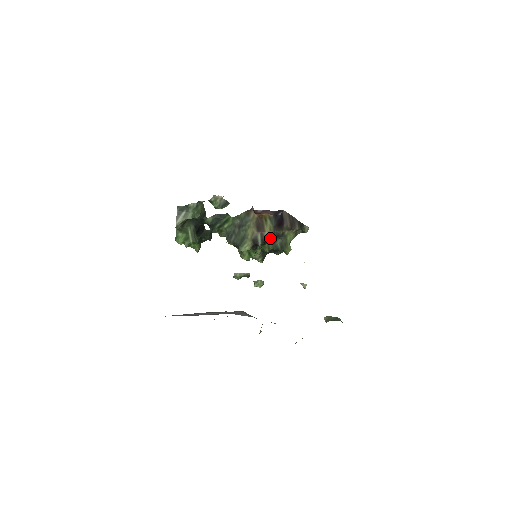
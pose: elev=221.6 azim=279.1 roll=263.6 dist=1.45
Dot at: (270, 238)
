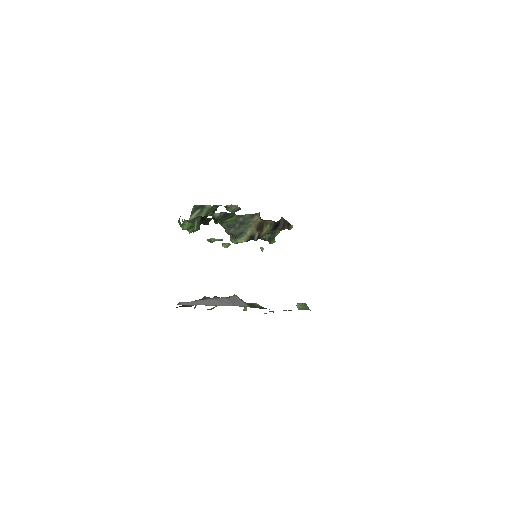
Dot at: occluded
